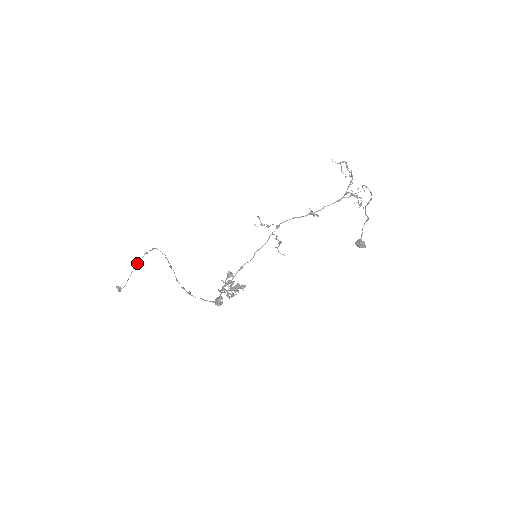
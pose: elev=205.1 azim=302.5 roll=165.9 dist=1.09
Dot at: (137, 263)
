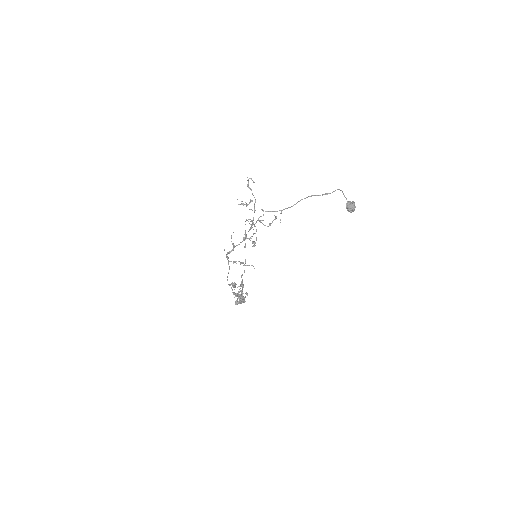
Dot at: occluded
